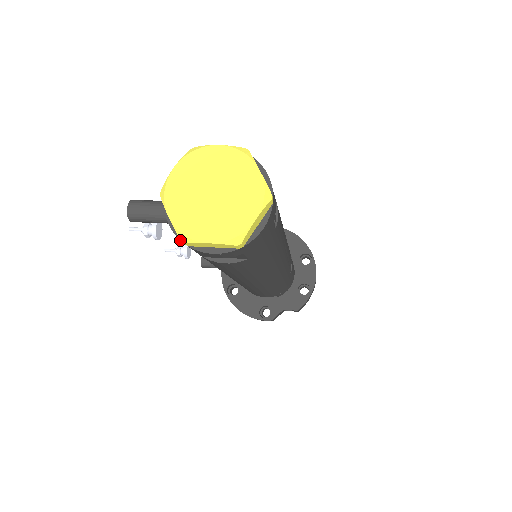
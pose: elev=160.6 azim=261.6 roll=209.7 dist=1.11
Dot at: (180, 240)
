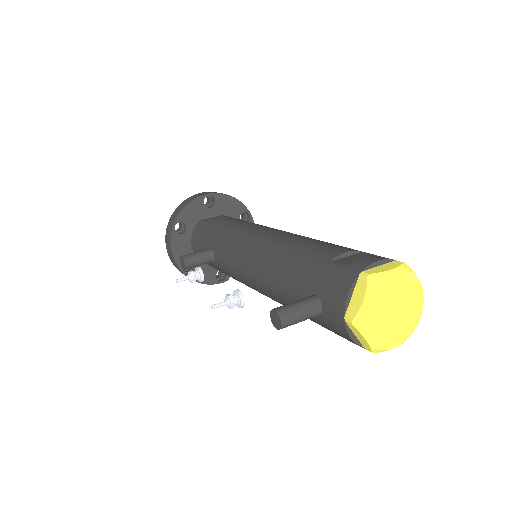
Dot at: (372, 352)
